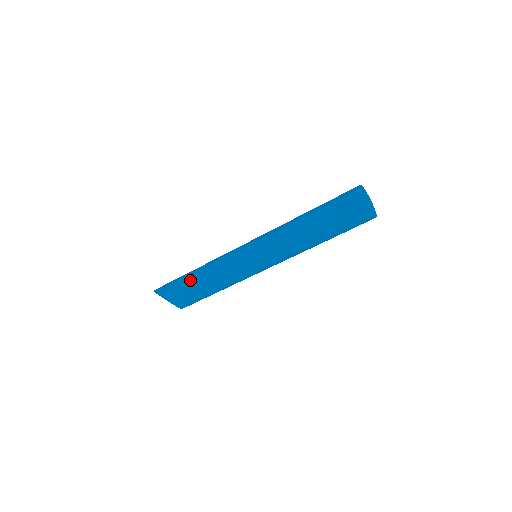
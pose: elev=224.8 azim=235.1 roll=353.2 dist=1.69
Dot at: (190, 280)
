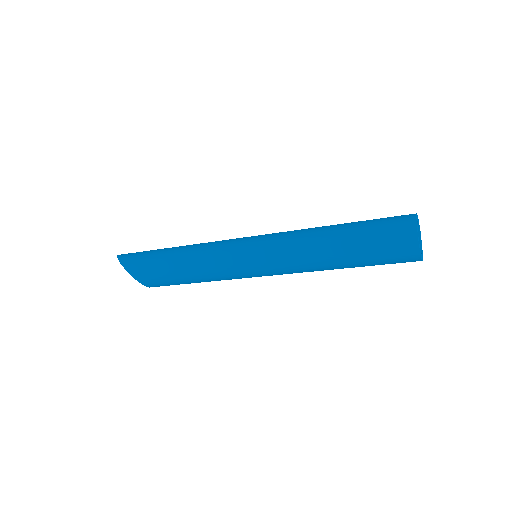
Dot at: (167, 264)
